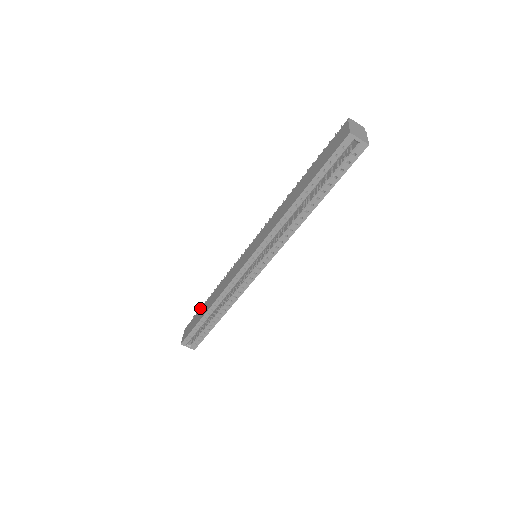
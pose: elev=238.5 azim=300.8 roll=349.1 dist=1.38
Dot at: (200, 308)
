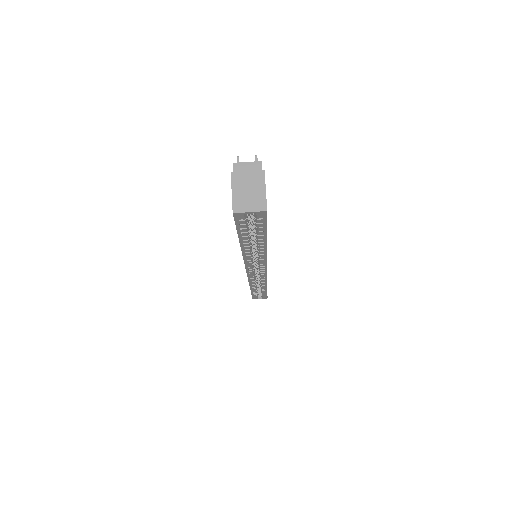
Dot at: occluded
